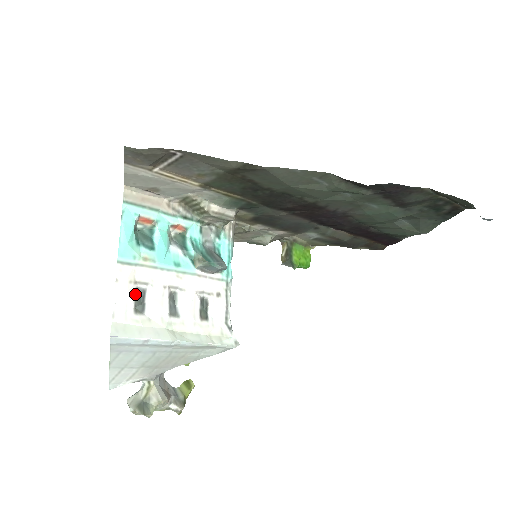
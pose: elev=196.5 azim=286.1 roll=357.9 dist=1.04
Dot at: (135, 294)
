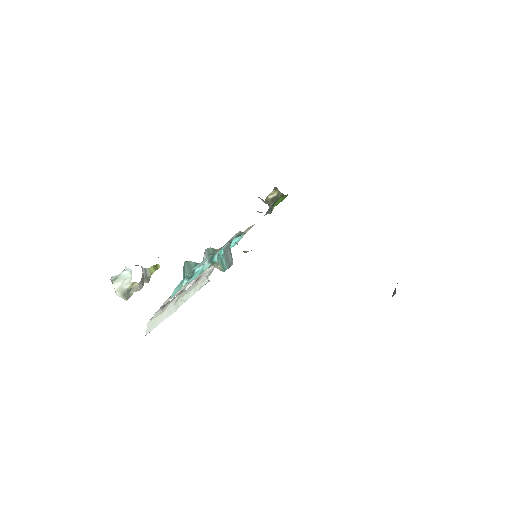
Dot at: occluded
